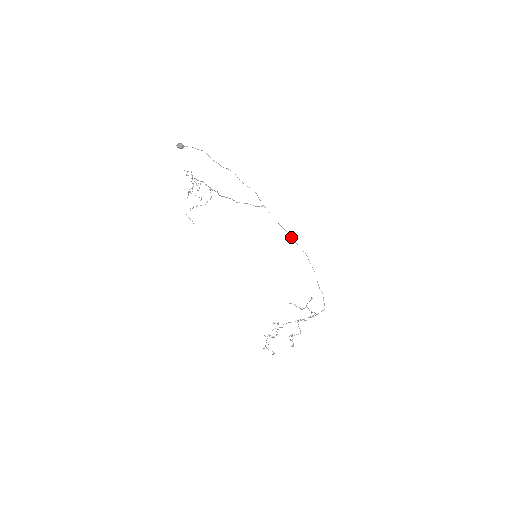
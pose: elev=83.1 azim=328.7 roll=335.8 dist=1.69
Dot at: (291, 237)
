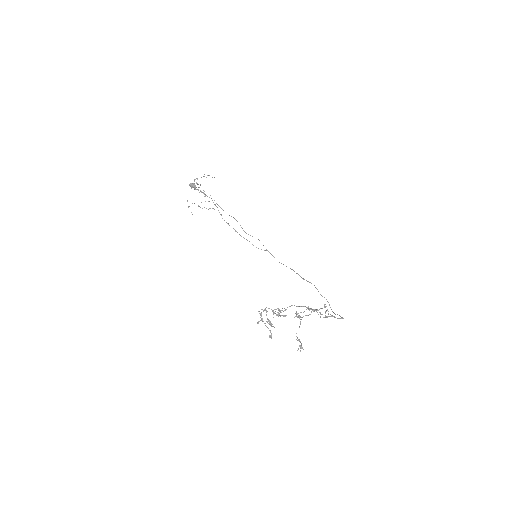
Dot at: (297, 273)
